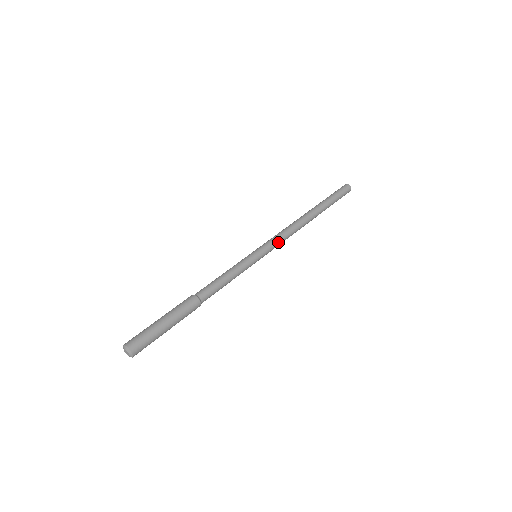
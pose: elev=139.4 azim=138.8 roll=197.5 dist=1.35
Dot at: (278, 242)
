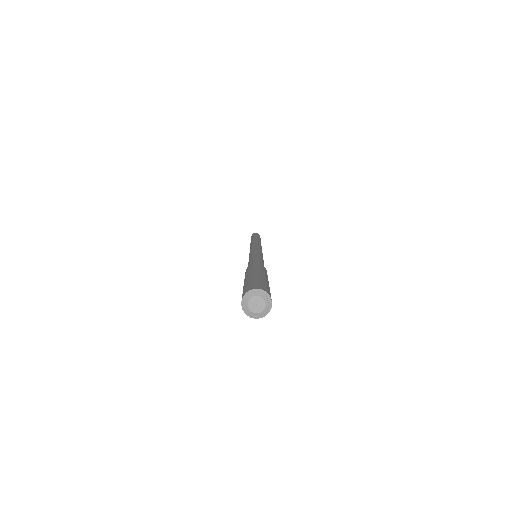
Dot at: occluded
